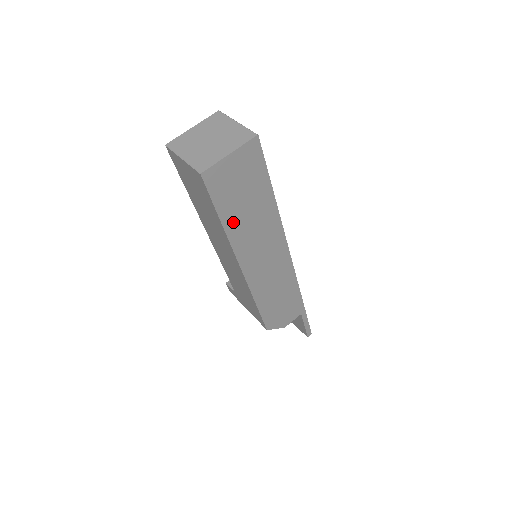
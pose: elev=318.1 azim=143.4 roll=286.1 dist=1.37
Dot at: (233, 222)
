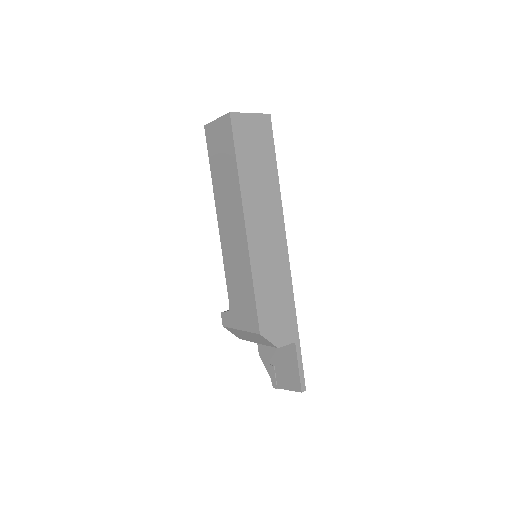
Dot at: (245, 171)
